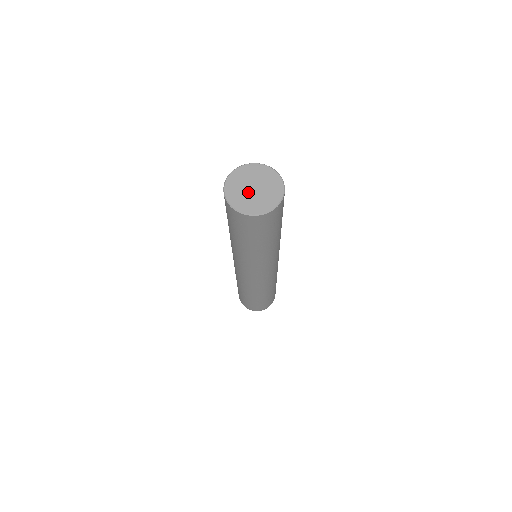
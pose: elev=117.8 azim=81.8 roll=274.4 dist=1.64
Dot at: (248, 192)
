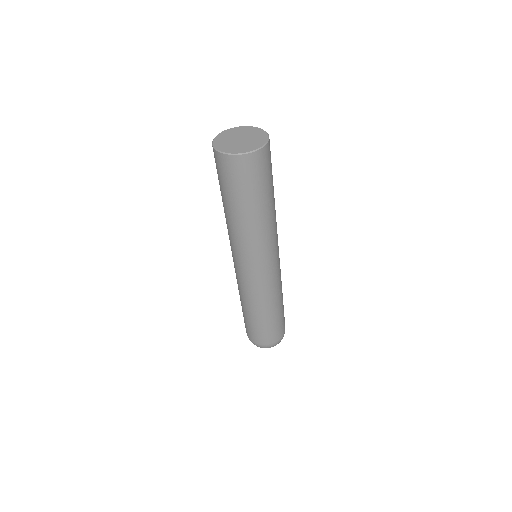
Dot at: (236, 142)
